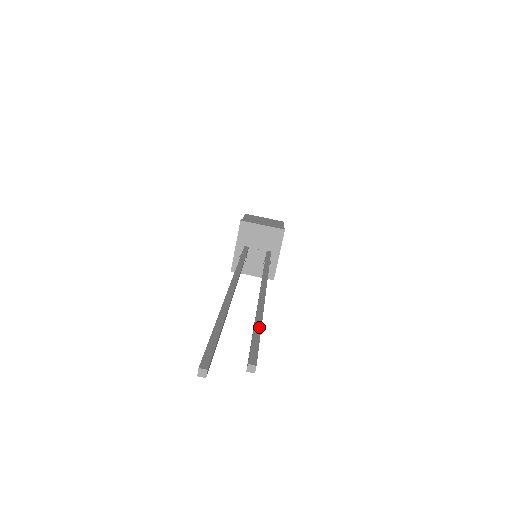
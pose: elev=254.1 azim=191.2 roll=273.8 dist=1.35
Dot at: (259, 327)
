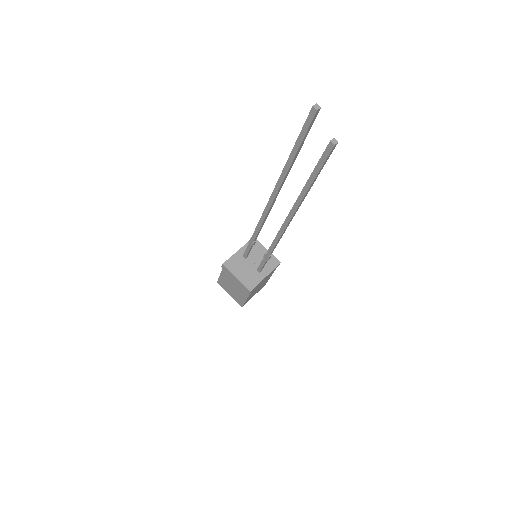
Dot at: (315, 178)
